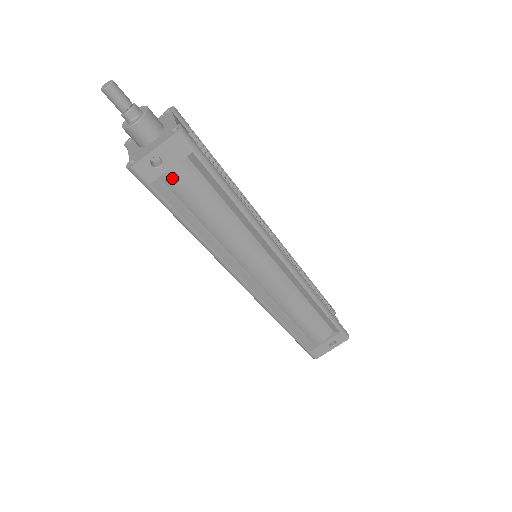
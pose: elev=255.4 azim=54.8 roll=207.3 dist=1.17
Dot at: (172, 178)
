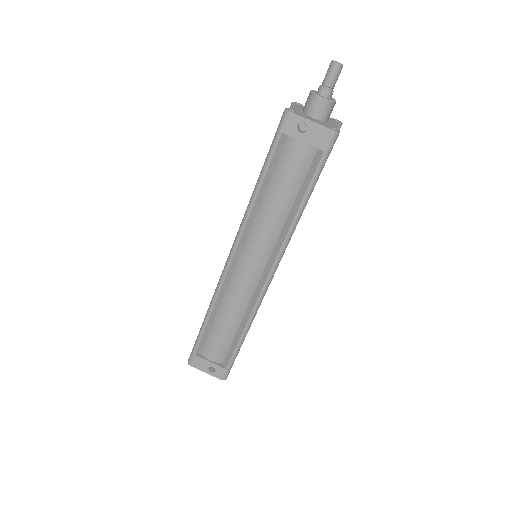
Dot at: (295, 147)
